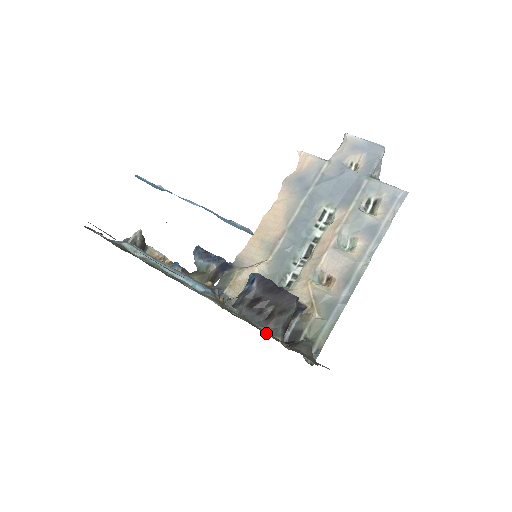
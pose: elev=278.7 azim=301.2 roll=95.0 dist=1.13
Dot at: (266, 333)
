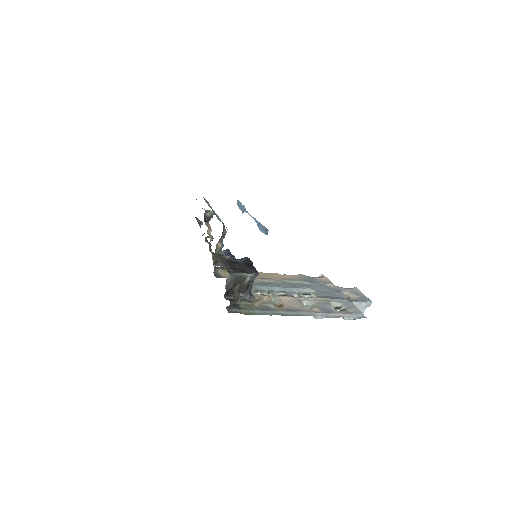
Dot at: (225, 267)
